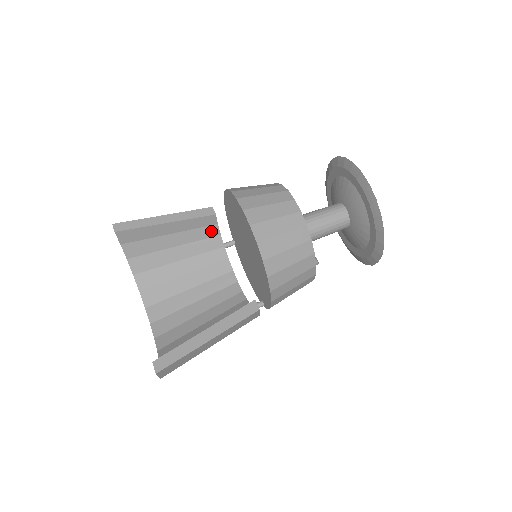
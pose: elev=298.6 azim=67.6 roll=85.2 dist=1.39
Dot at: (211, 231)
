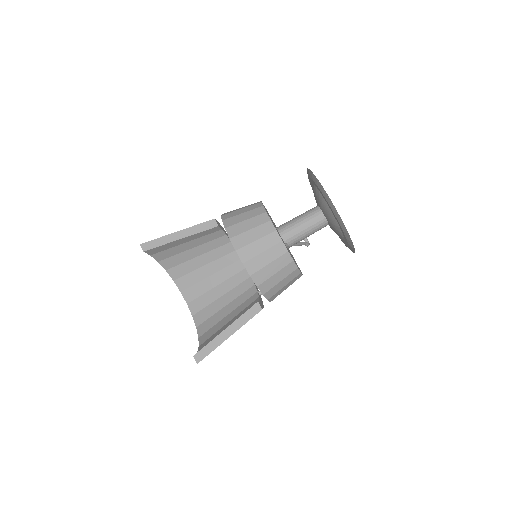
Dot at: (218, 234)
